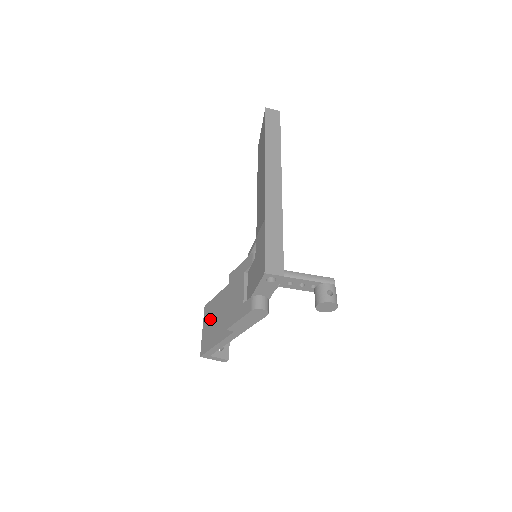
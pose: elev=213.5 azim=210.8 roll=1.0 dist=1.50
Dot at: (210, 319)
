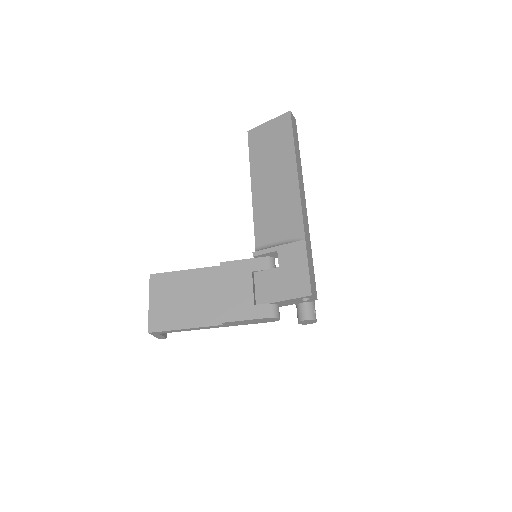
Dot at: (167, 295)
